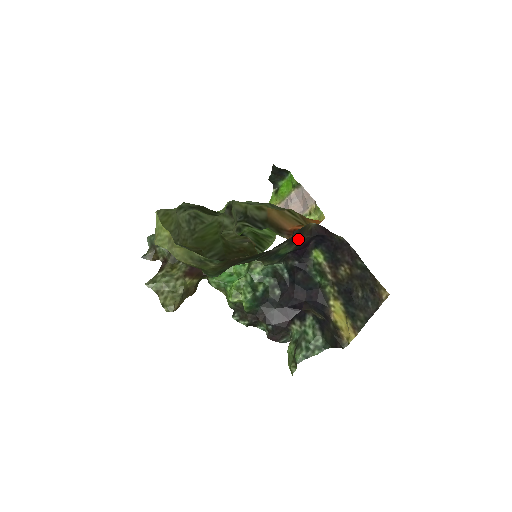
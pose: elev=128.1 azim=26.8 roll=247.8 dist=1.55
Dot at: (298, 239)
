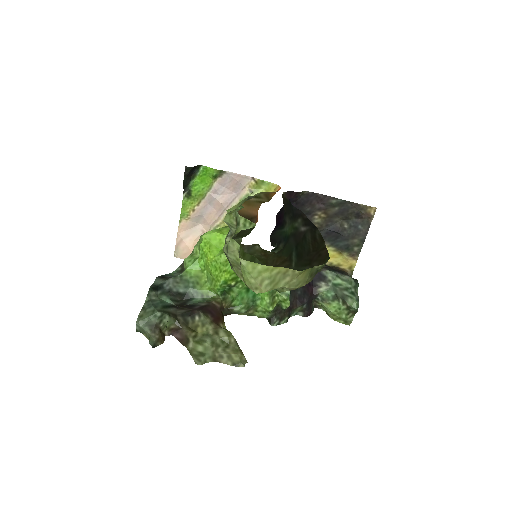
Dot at: (288, 213)
